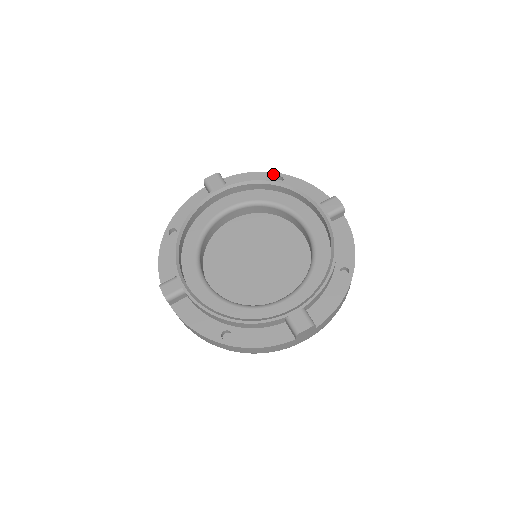
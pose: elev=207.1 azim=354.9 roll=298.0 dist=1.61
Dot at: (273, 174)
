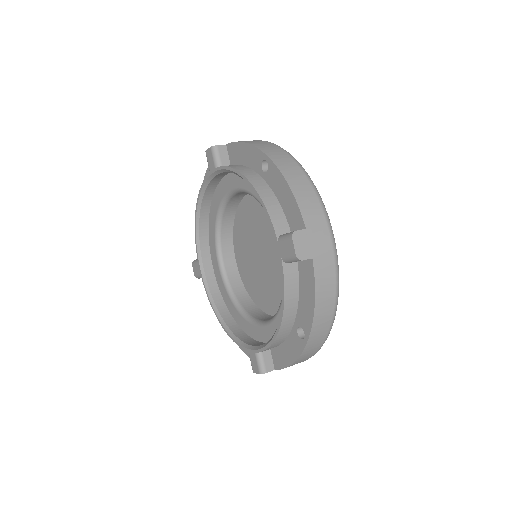
Dot at: (260, 154)
